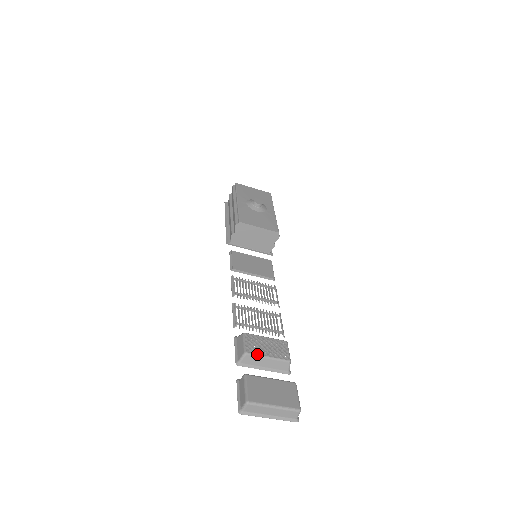
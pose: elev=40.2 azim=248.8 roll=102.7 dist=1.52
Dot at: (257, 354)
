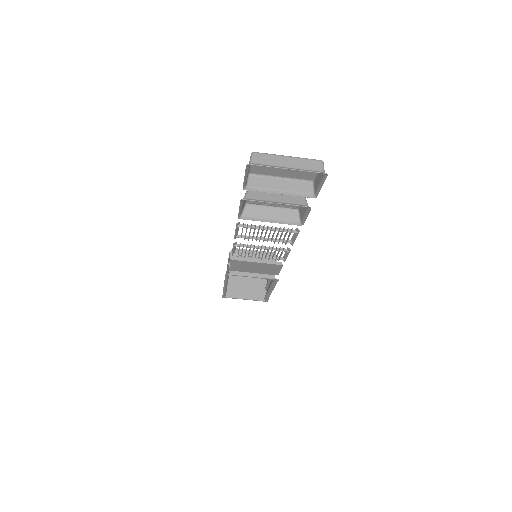
Dot at: occluded
